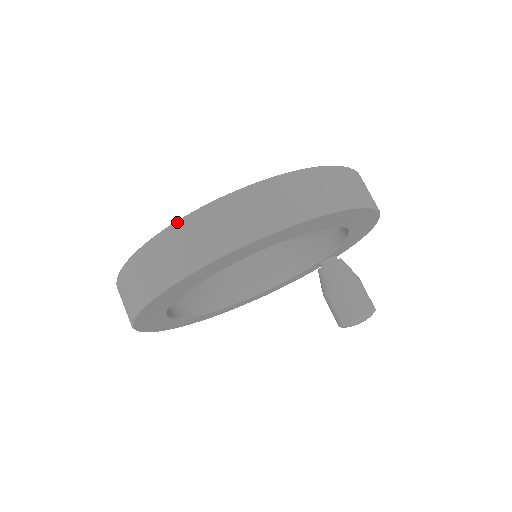
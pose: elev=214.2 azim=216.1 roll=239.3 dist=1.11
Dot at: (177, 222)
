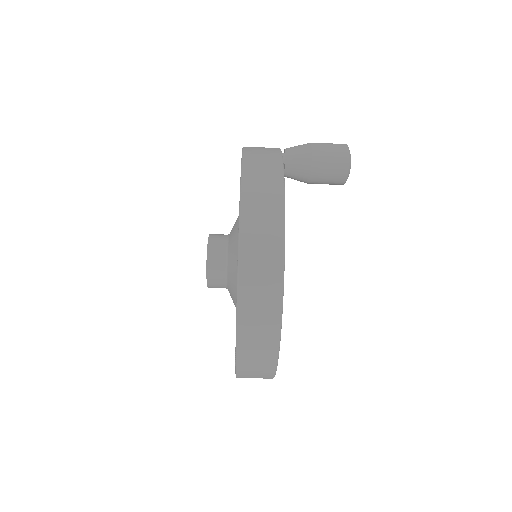
Dot at: occluded
